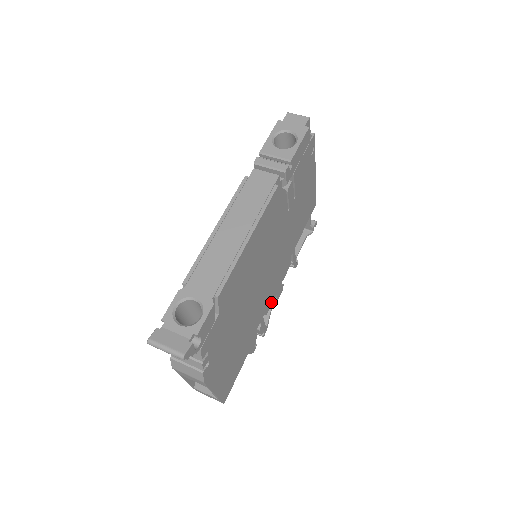
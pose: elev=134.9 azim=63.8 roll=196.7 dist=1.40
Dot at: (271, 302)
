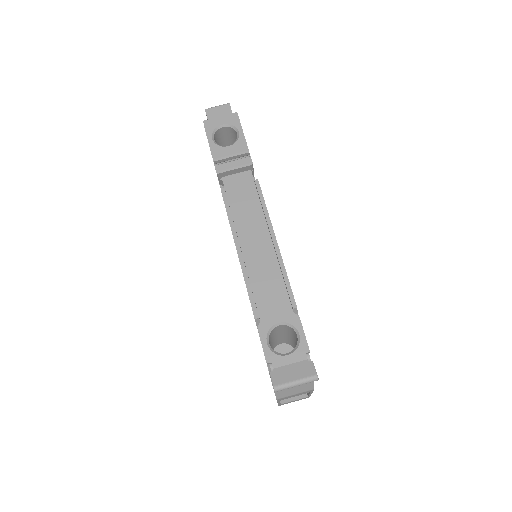
Dot at: occluded
